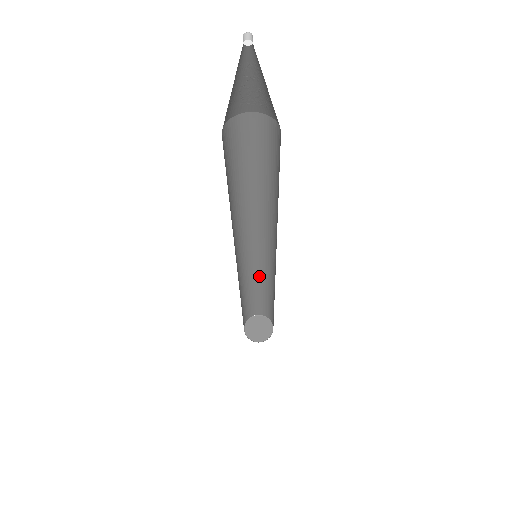
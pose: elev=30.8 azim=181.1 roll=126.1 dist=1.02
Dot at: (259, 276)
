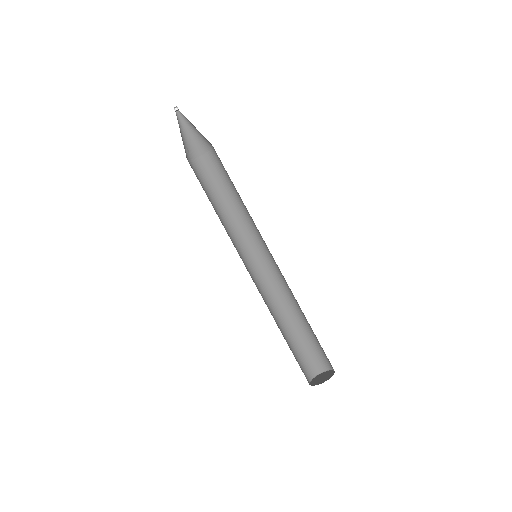
Dot at: (291, 301)
